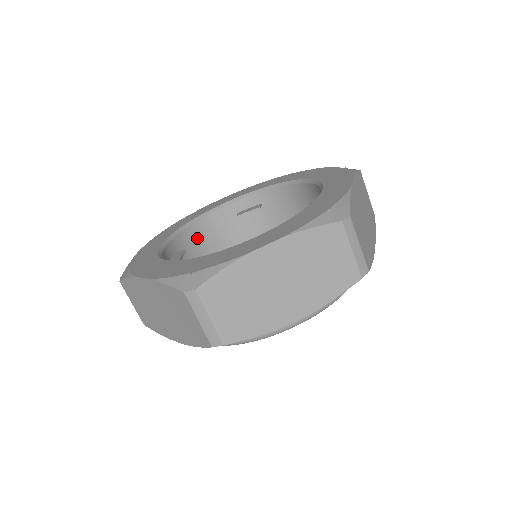
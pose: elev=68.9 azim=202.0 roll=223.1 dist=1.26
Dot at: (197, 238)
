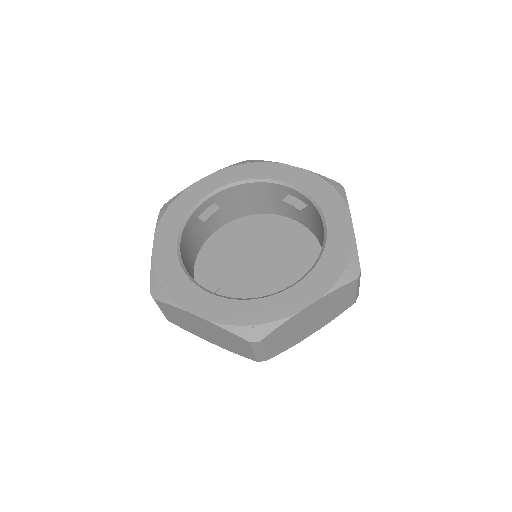
Dot at: (246, 193)
